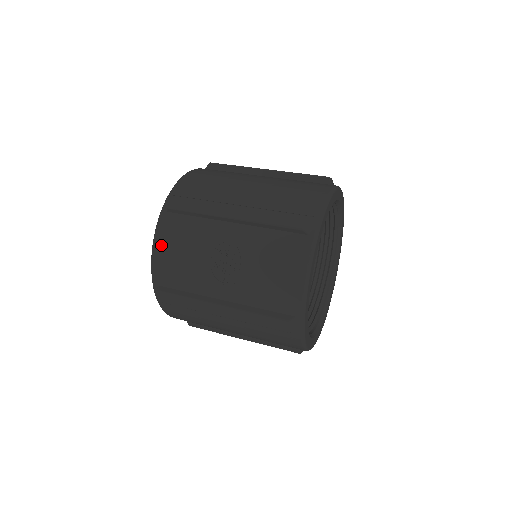
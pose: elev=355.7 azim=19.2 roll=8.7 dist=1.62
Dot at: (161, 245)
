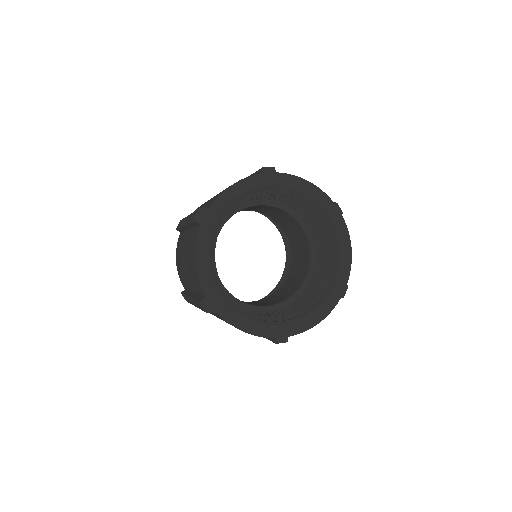
Dot at: occluded
